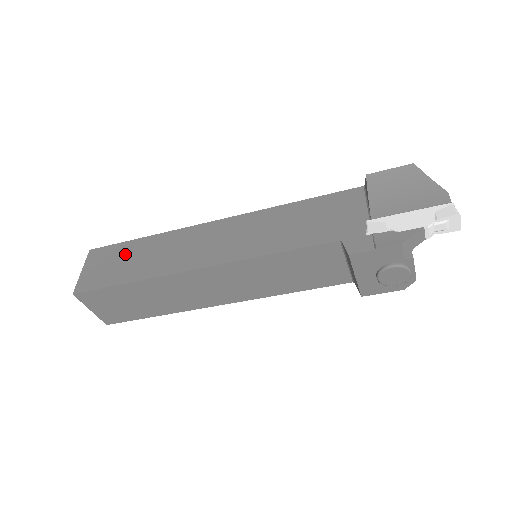
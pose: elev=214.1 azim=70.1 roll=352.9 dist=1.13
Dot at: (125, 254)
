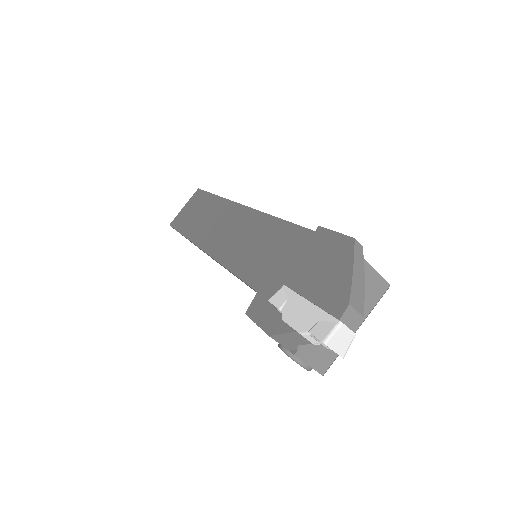
Dot at: (201, 206)
